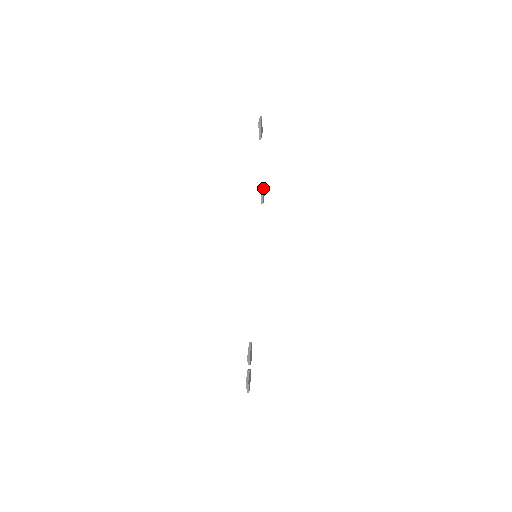
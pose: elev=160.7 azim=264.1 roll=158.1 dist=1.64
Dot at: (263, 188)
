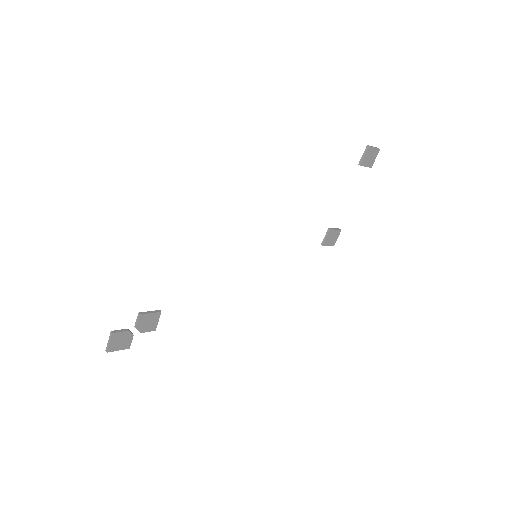
Dot at: (335, 230)
